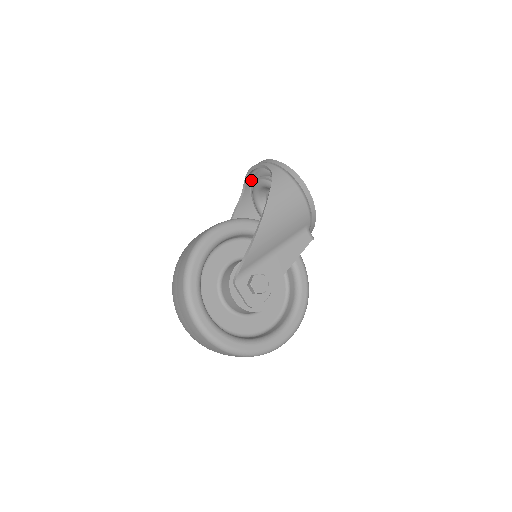
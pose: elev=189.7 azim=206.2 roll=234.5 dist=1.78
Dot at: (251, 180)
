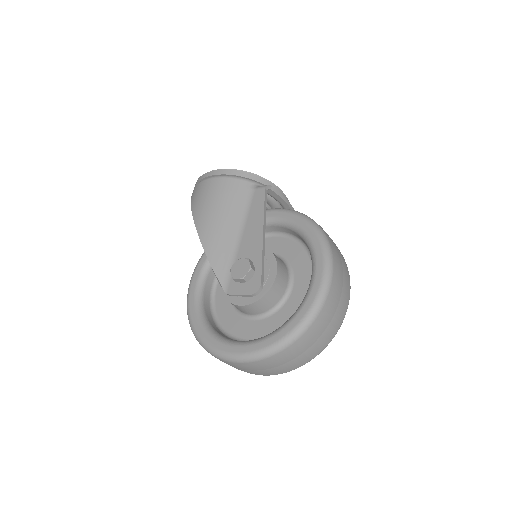
Dot at: occluded
